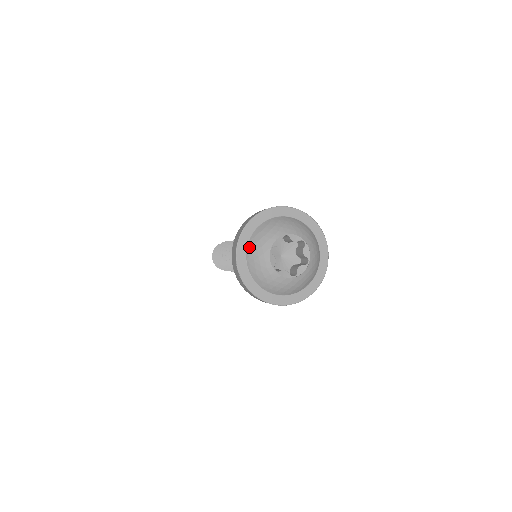
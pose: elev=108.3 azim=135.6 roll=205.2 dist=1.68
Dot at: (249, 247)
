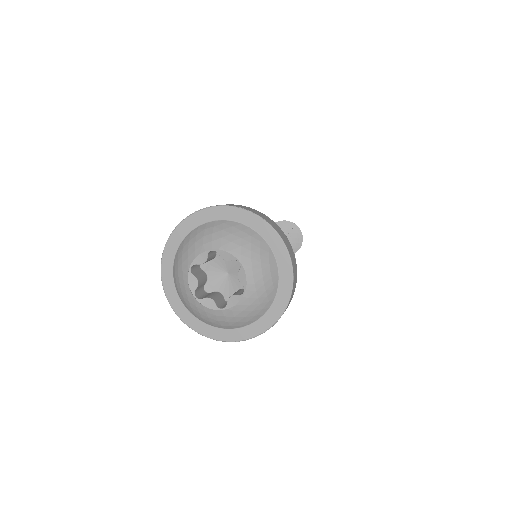
Dot at: (188, 309)
